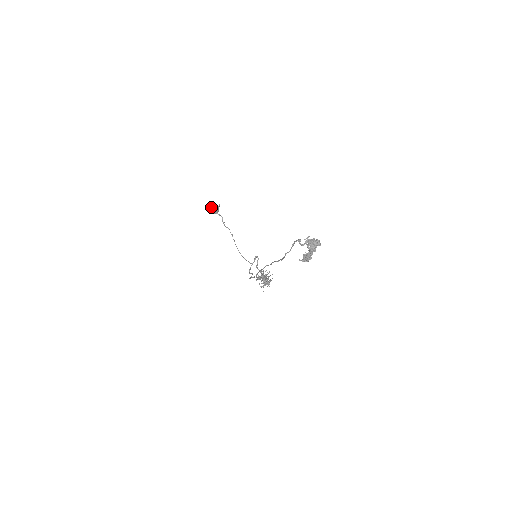
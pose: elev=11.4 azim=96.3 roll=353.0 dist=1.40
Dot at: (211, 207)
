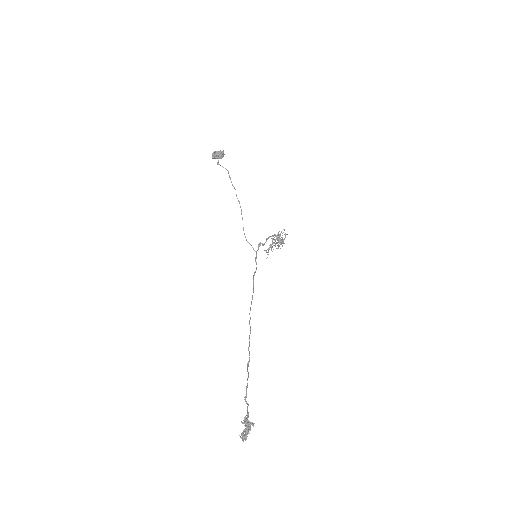
Dot at: (215, 155)
